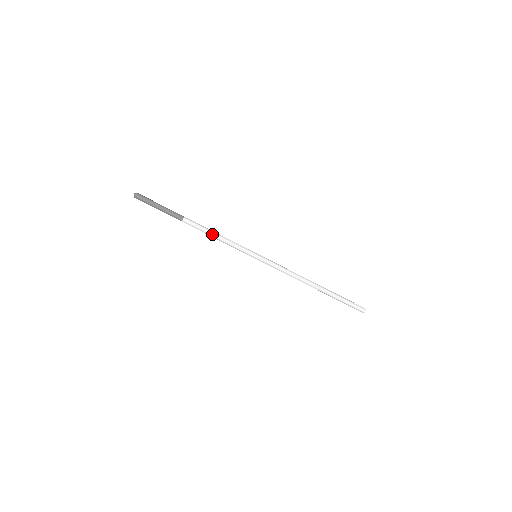
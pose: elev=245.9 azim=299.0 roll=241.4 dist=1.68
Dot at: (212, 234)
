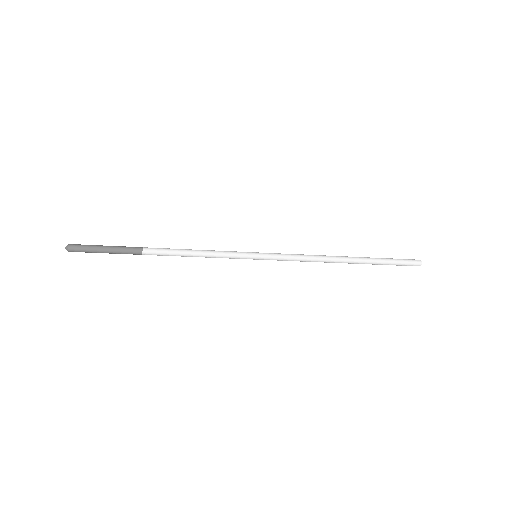
Dot at: occluded
